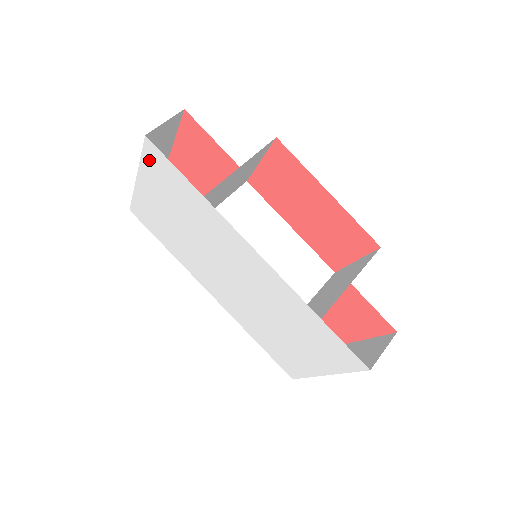
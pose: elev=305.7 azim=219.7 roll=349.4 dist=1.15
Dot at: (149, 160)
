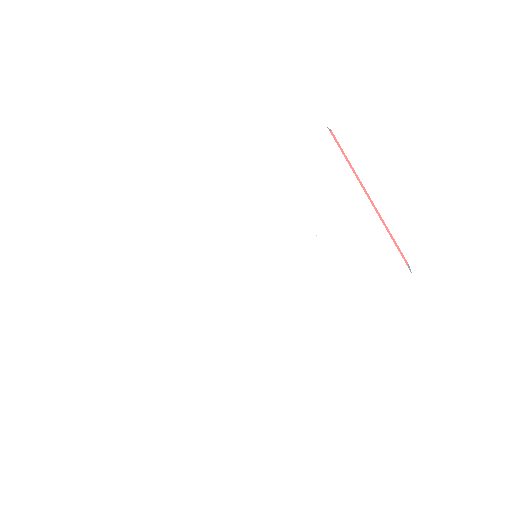
Dot at: (133, 282)
